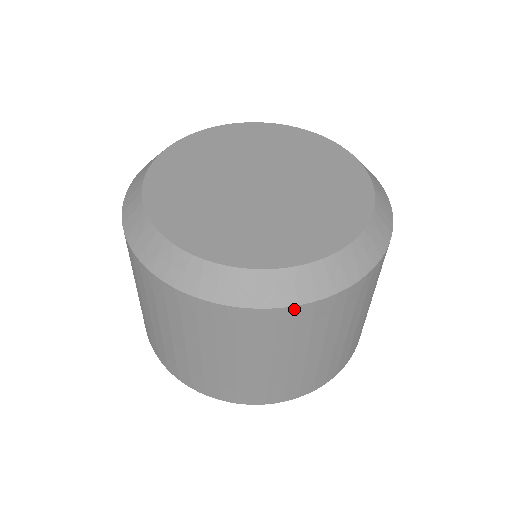
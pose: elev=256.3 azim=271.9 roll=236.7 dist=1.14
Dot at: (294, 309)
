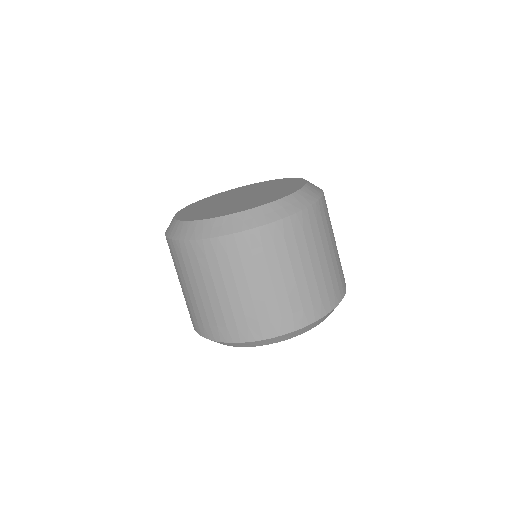
Dot at: (256, 231)
